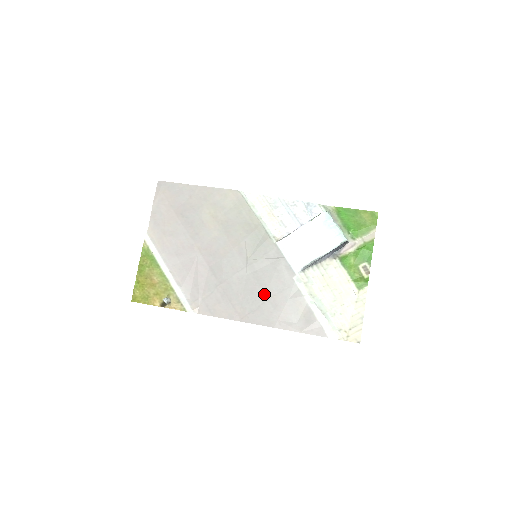
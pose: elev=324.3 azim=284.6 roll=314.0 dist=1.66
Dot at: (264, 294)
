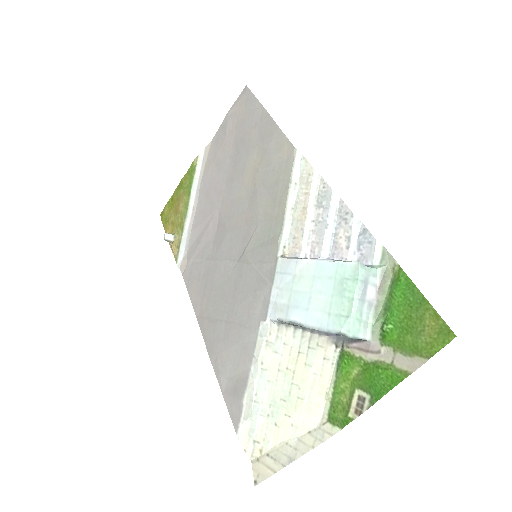
Dot at: (228, 311)
